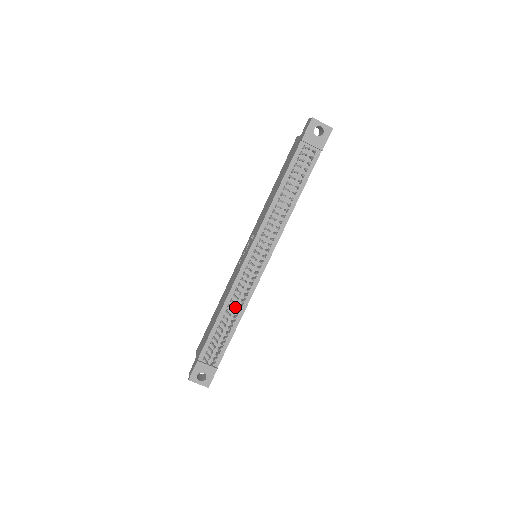
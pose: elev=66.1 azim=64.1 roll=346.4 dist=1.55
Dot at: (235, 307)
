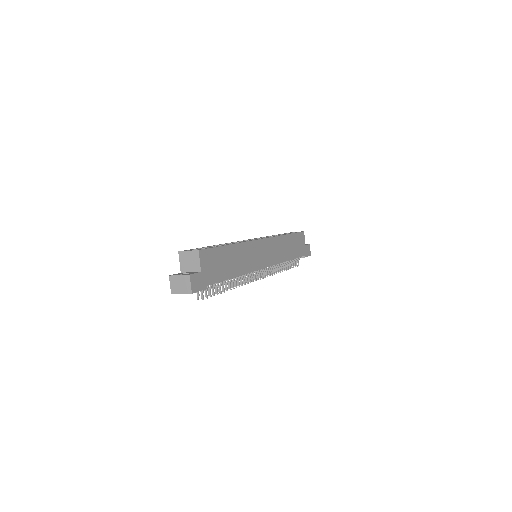
Dot at: occluded
